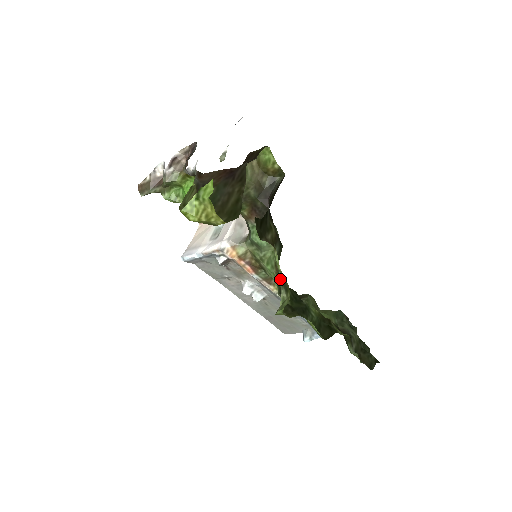
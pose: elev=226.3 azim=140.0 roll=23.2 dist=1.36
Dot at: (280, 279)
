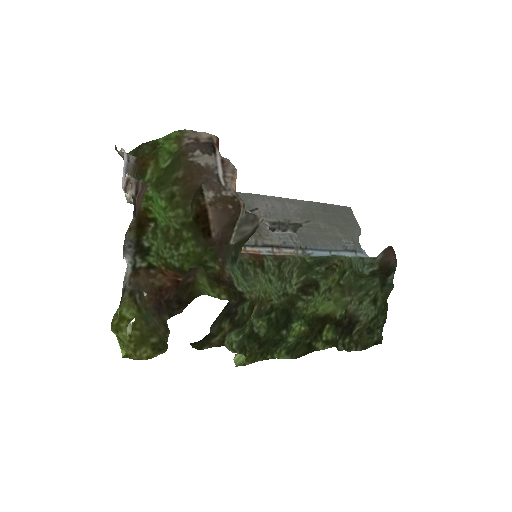
Dot at: (244, 336)
